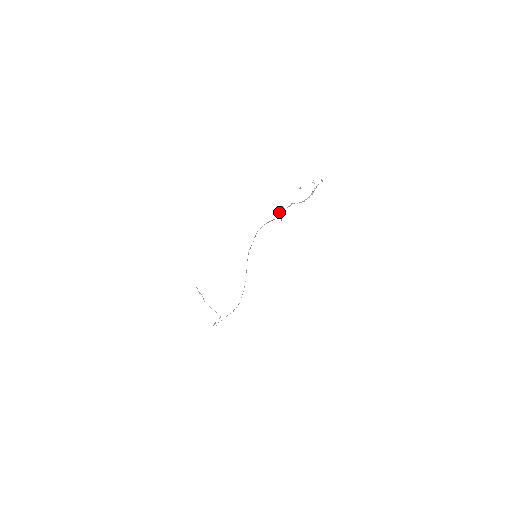
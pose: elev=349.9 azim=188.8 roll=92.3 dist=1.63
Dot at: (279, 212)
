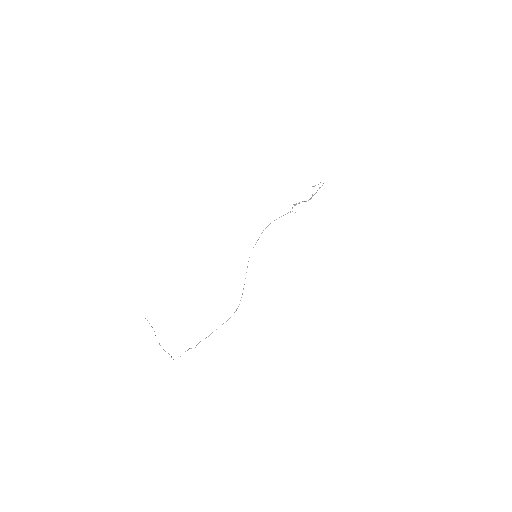
Dot at: (292, 207)
